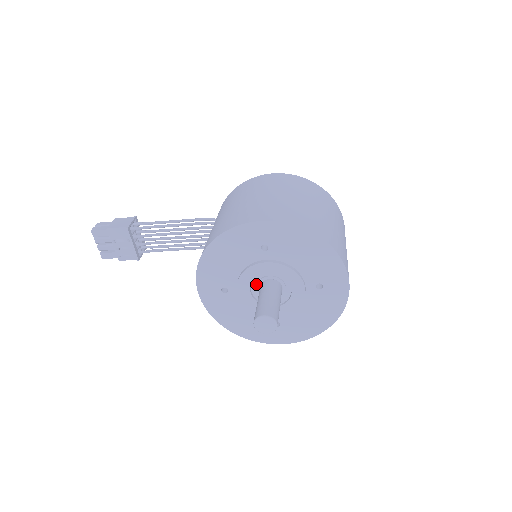
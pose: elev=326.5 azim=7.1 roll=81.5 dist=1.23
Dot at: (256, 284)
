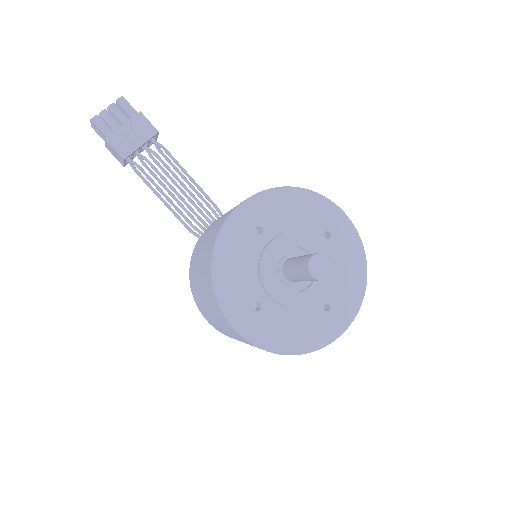
Dot at: (286, 254)
